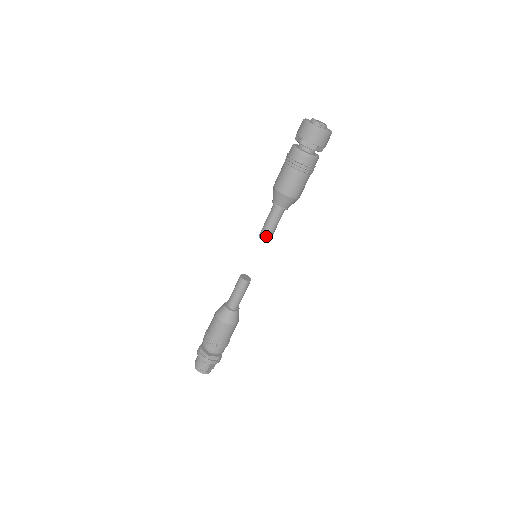
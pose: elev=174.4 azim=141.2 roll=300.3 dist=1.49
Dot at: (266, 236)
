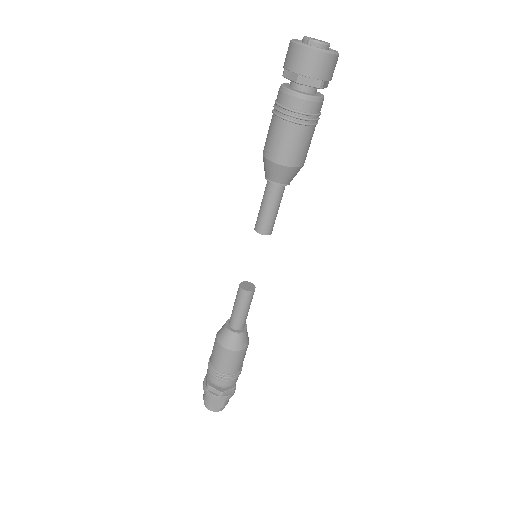
Dot at: (259, 225)
